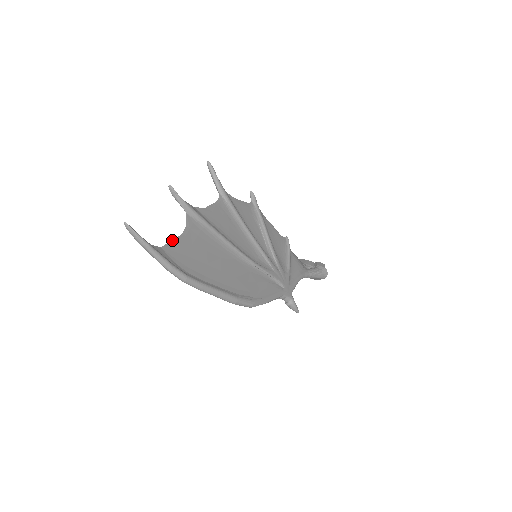
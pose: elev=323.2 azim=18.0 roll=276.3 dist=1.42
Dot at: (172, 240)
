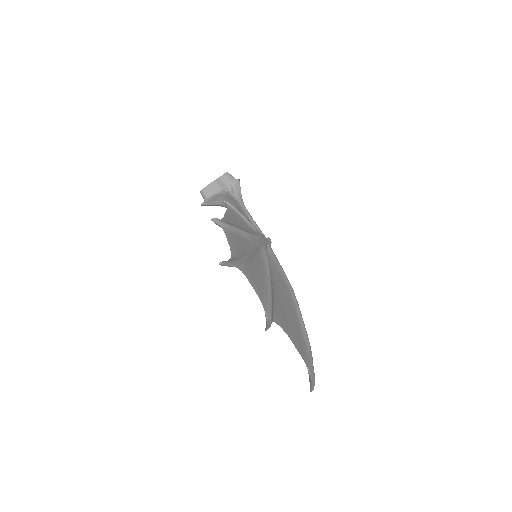
Dot at: occluded
